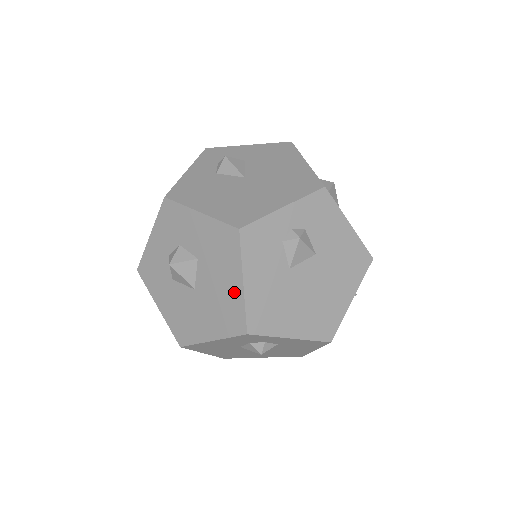
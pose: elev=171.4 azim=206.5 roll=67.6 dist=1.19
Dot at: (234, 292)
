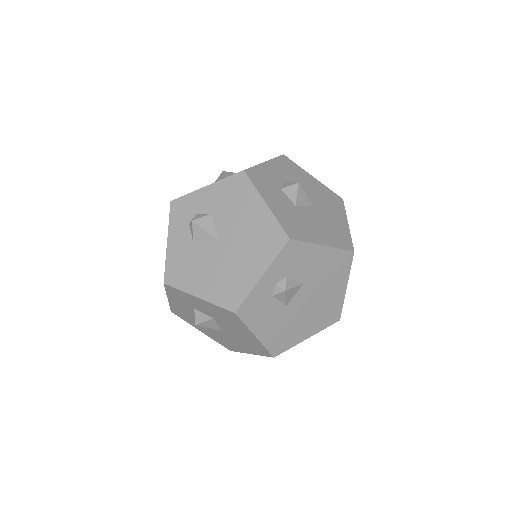
Dot at: (252, 339)
